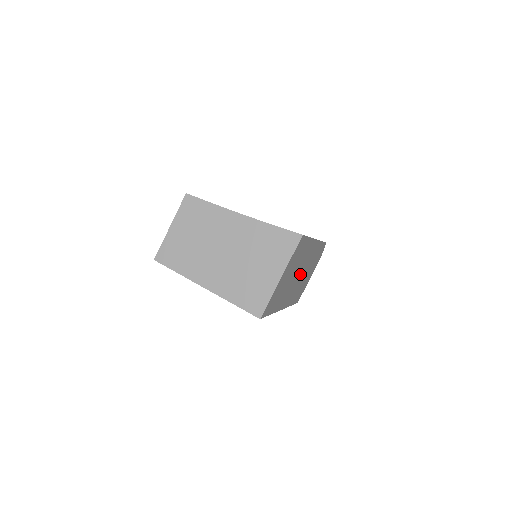
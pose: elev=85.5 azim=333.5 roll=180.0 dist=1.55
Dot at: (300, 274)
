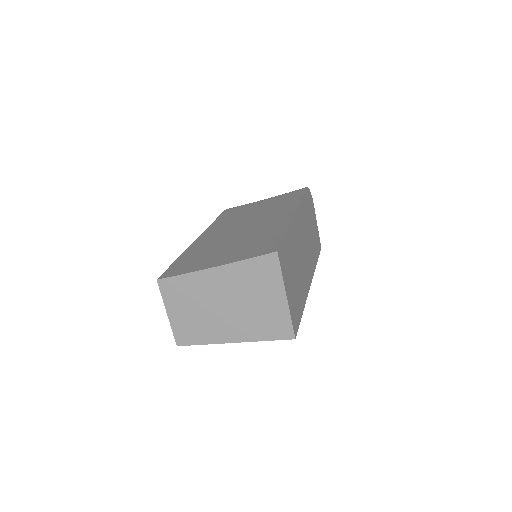
Dot at: (303, 248)
